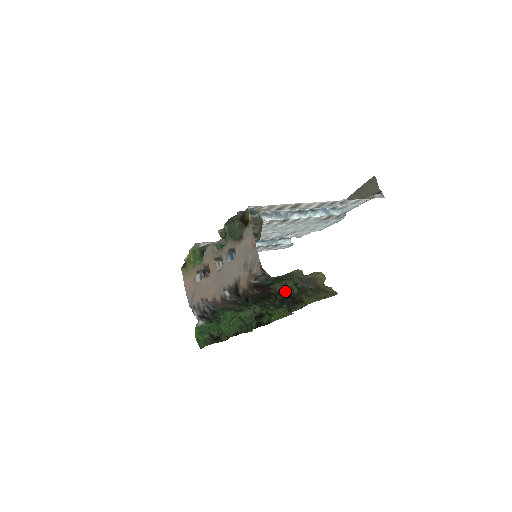
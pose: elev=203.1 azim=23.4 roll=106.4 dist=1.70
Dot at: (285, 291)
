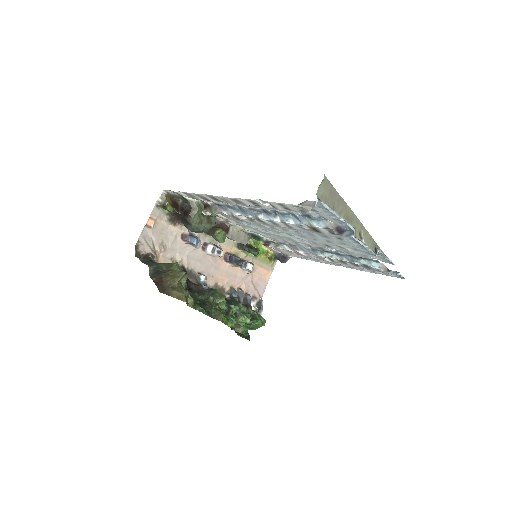
Dot at: occluded
